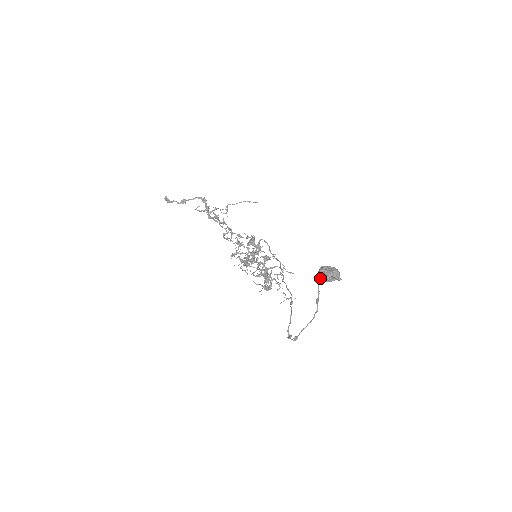
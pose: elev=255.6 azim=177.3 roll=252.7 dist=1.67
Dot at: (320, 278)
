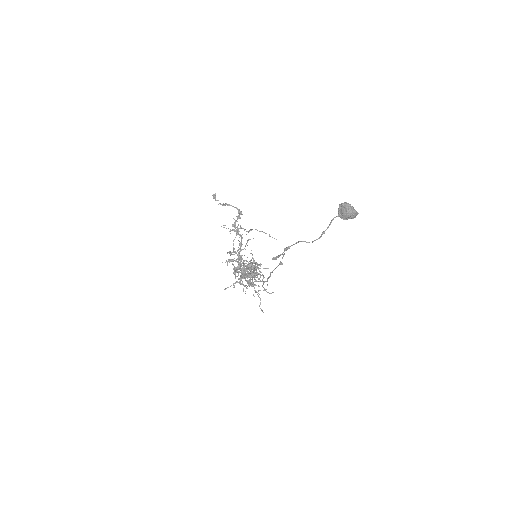
Dot at: (343, 203)
